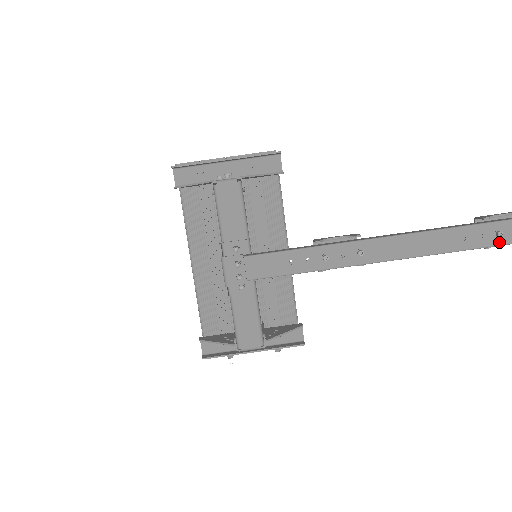
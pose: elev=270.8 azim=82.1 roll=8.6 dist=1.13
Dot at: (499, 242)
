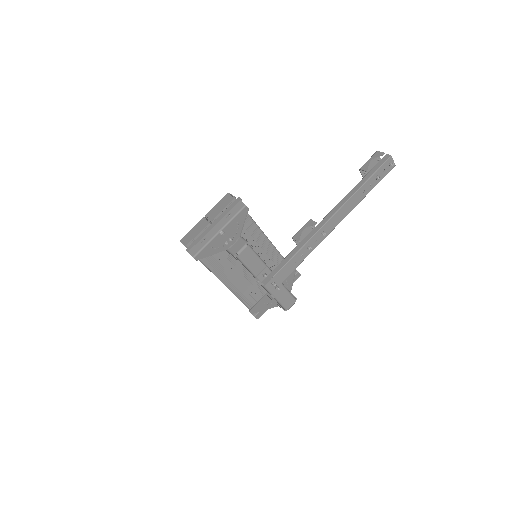
Dot at: (379, 181)
